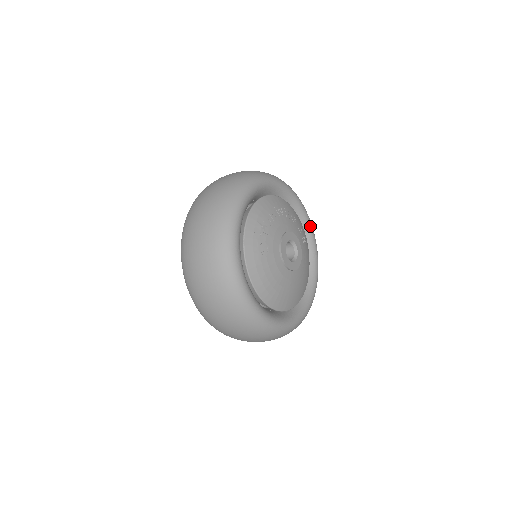
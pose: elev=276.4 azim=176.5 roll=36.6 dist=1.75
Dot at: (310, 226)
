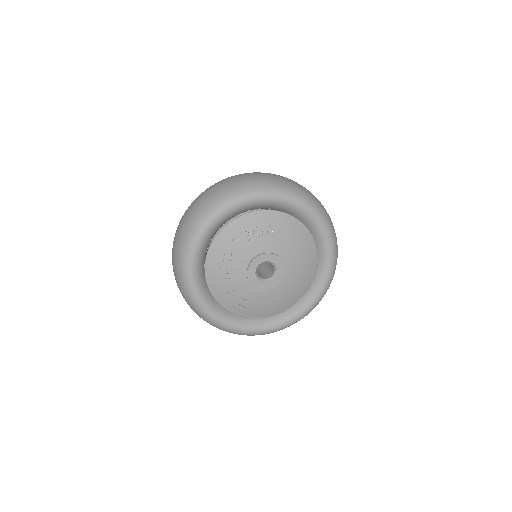
Dot at: (269, 199)
